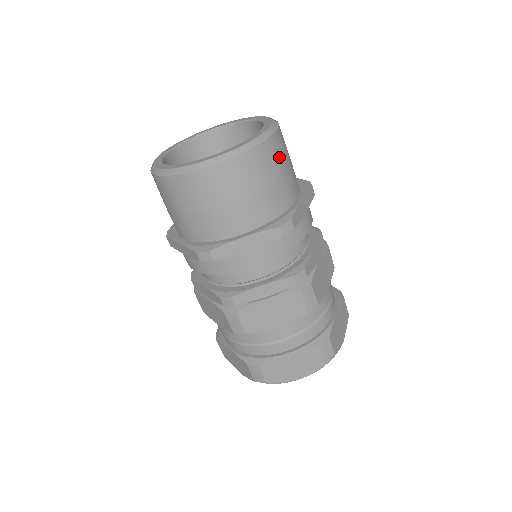
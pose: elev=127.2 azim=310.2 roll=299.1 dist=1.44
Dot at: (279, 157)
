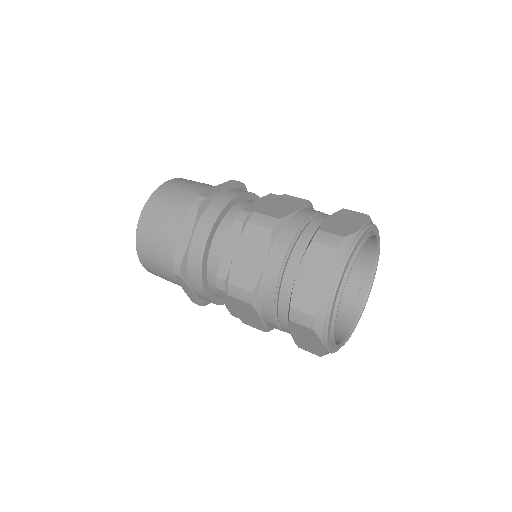
Dot at: occluded
